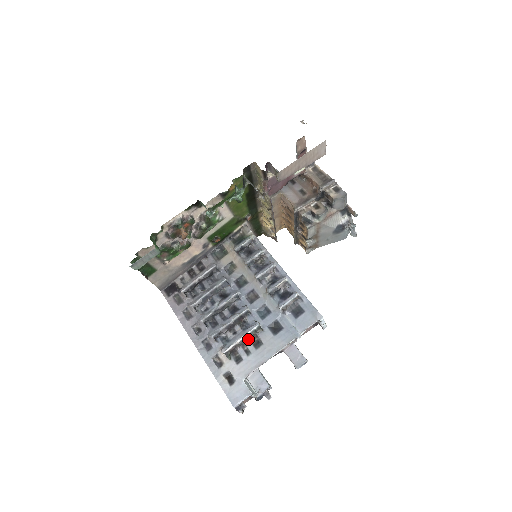
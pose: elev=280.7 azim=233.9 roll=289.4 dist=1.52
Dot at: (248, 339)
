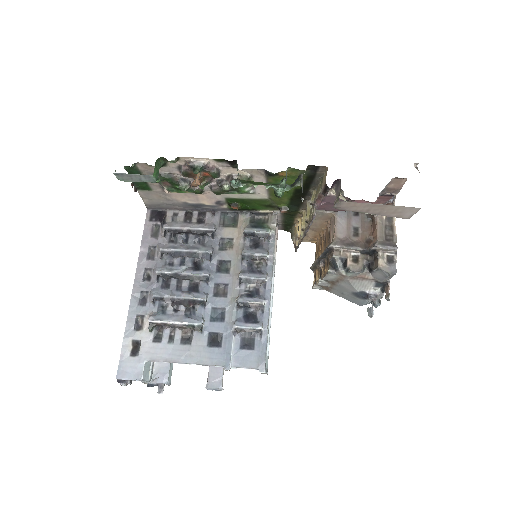
Dot at: (182, 328)
